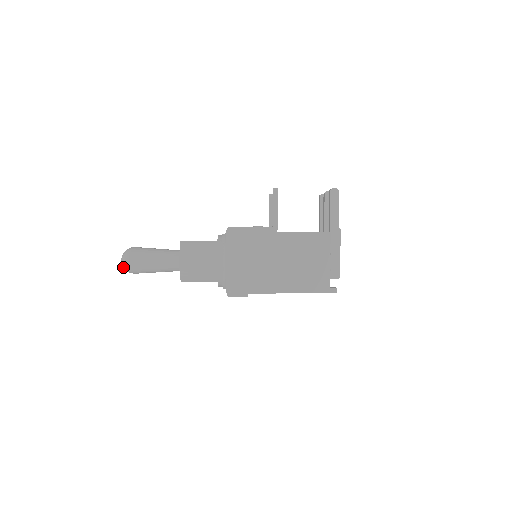
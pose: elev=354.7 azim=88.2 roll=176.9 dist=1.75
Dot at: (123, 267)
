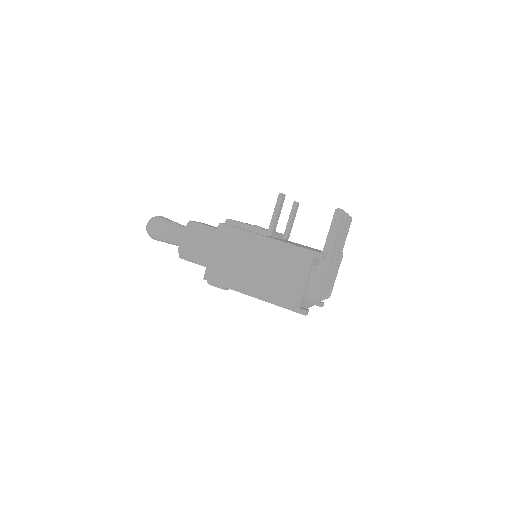
Dot at: occluded
